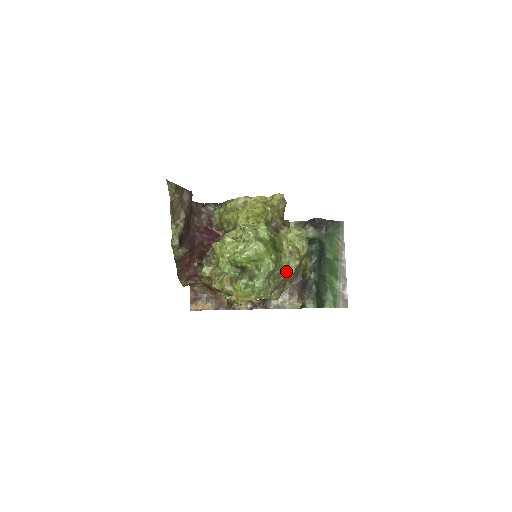
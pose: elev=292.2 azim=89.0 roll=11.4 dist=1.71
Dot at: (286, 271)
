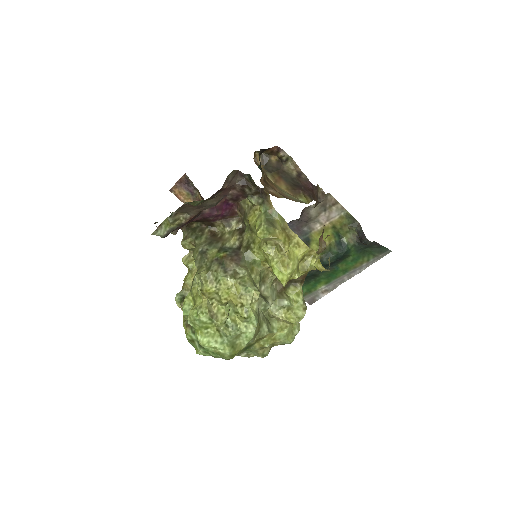
Dot at: (243, 353)
